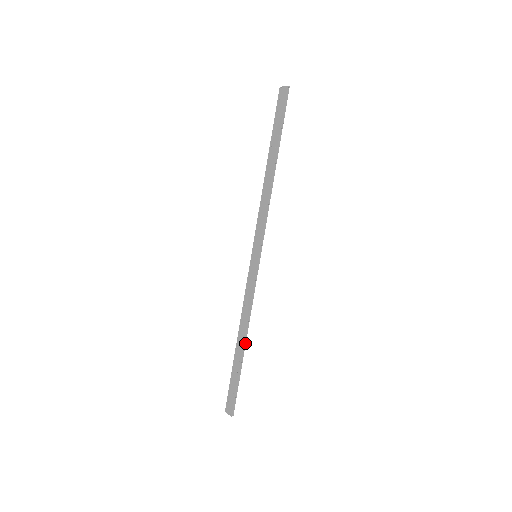
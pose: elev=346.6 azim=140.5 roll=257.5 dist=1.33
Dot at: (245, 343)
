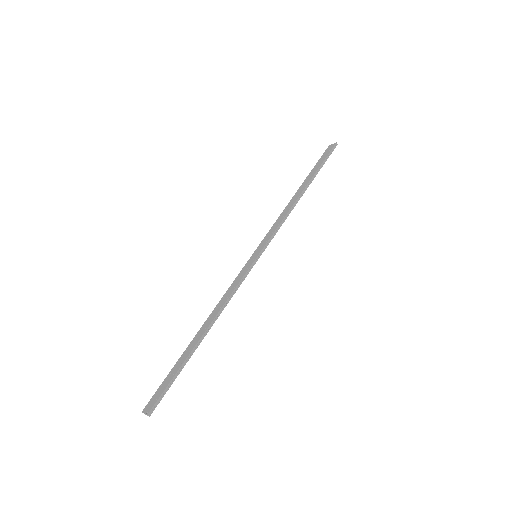
Dot at: (206, 333)
